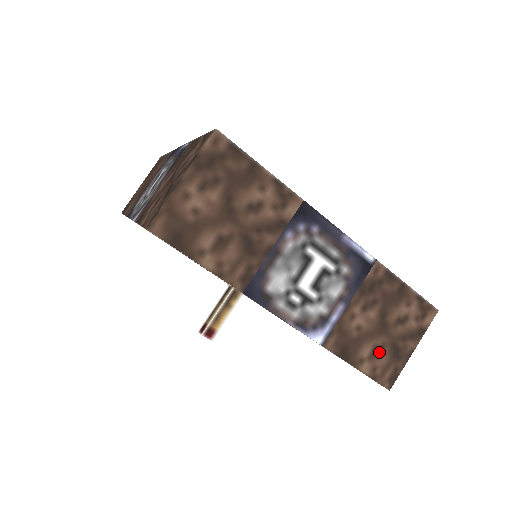
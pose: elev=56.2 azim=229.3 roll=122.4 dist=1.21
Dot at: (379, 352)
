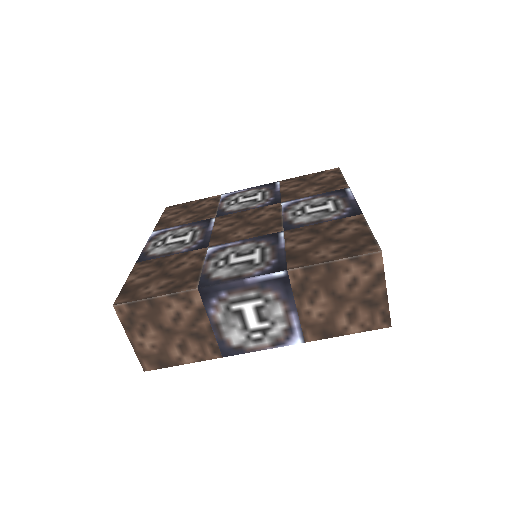
Dot at: (355, 314)
